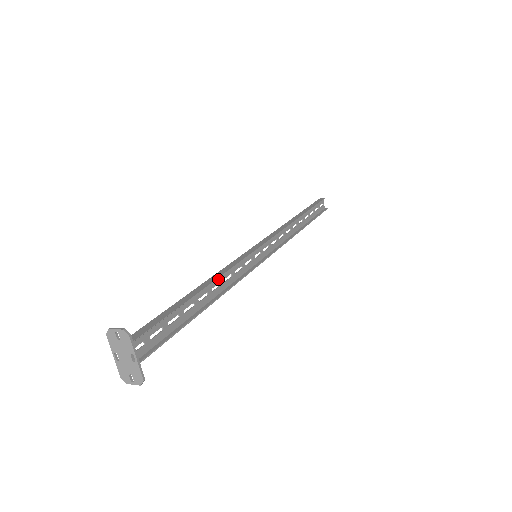
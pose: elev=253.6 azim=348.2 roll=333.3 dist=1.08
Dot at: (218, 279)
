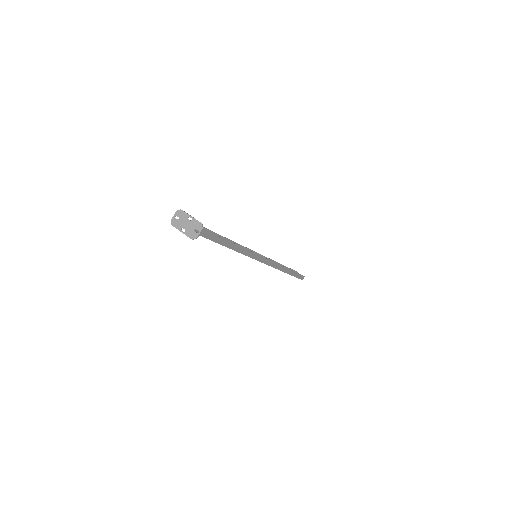
Dot at: occluded
